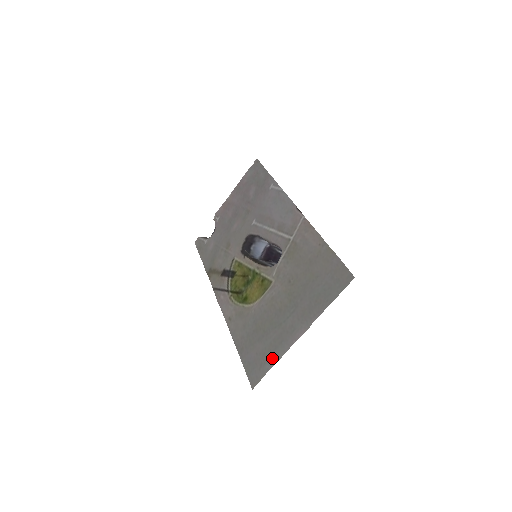
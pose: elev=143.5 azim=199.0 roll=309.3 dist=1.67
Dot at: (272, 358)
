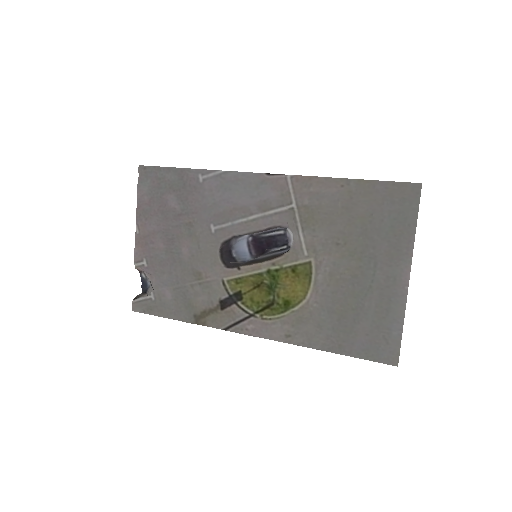
Dot at: (394, 322)
